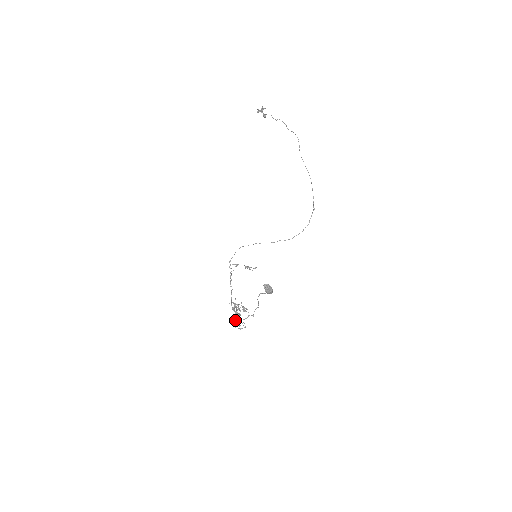
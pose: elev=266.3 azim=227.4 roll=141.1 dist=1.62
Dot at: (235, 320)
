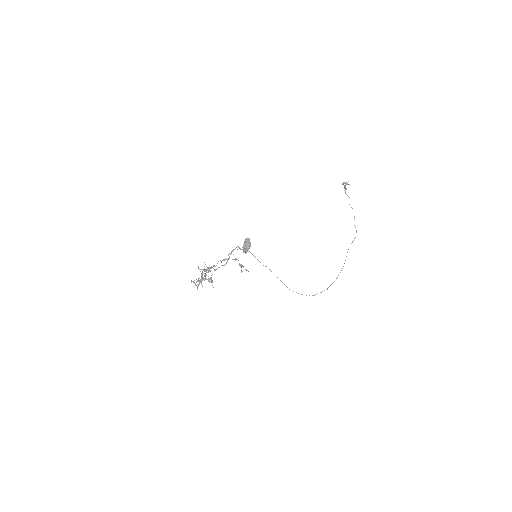
Dot at: (198, 266)
